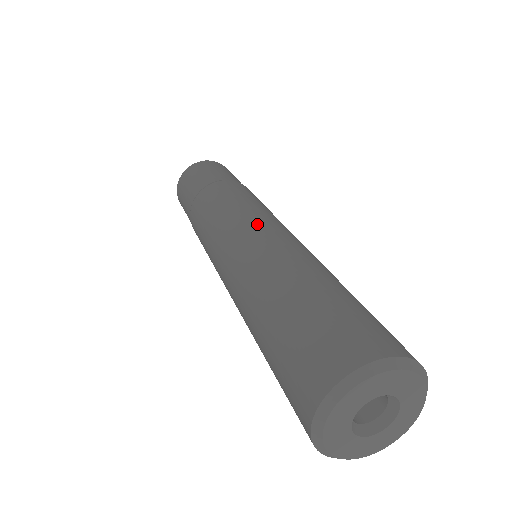
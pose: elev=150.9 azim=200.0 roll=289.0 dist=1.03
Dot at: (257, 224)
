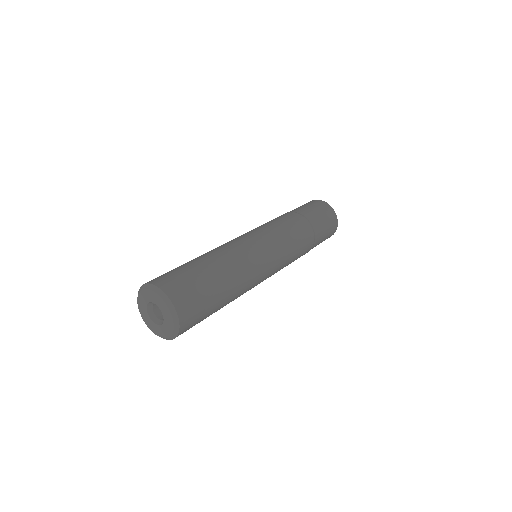
Dot at: occluded
